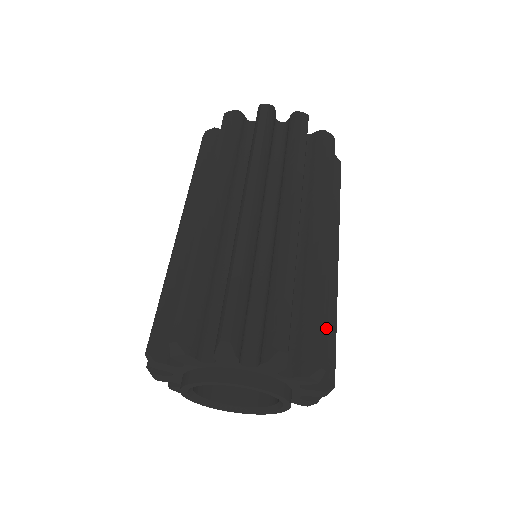
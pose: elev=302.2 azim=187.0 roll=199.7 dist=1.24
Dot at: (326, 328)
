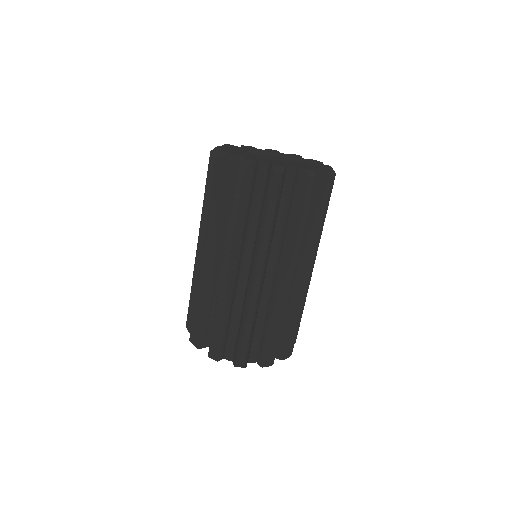
Dot at: (246, 343)
